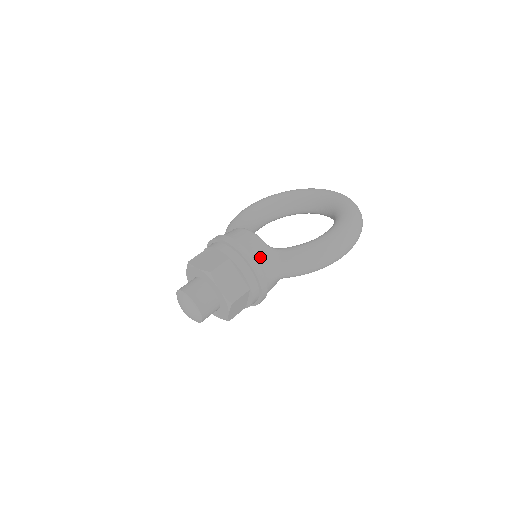
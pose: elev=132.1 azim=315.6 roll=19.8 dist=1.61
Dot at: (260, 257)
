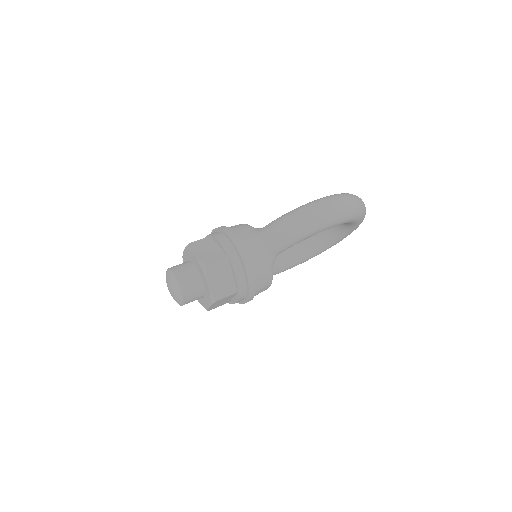
Dot at: (241, 232)
